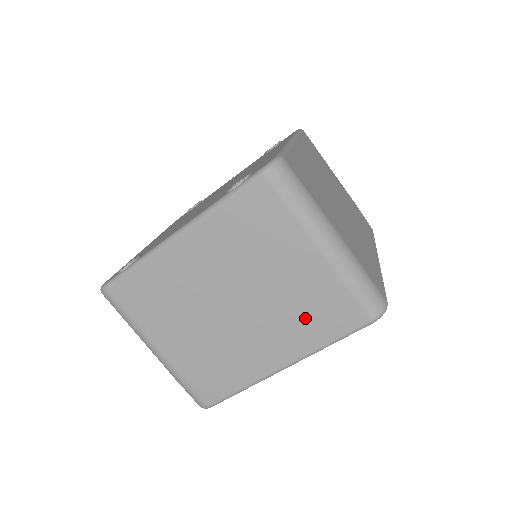
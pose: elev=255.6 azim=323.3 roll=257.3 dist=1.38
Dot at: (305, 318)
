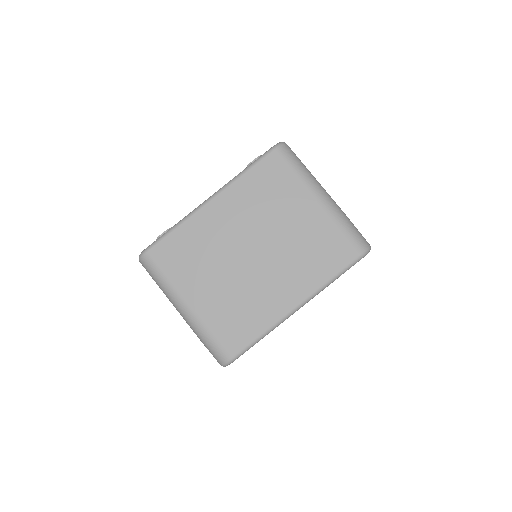
Dot at: (311, 258)
